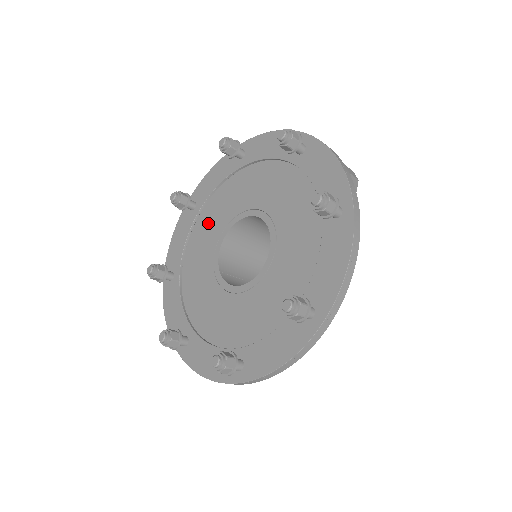
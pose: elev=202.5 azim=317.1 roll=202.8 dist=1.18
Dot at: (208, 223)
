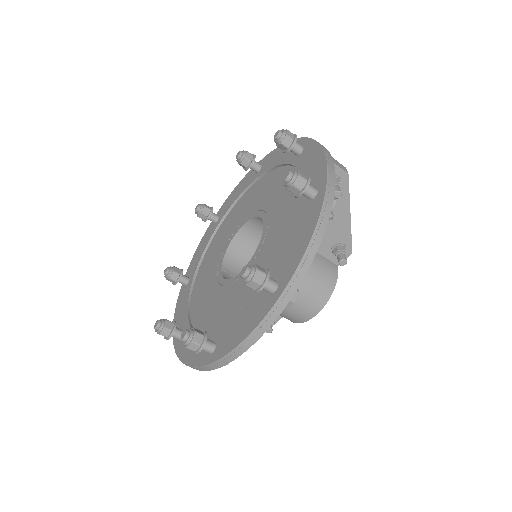
Dot at: (224, 231)
